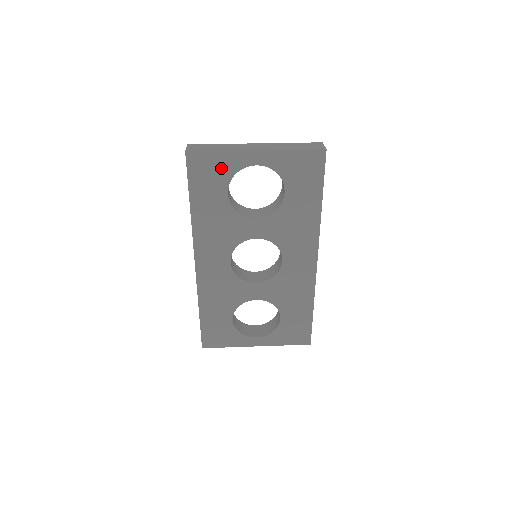
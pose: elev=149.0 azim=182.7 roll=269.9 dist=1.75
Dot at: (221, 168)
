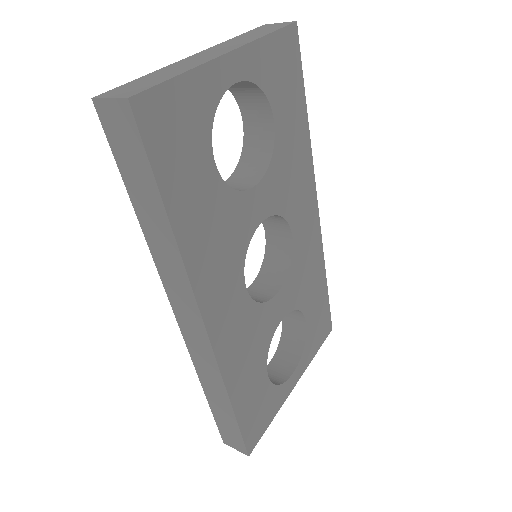
Dot at: (193, 112)
